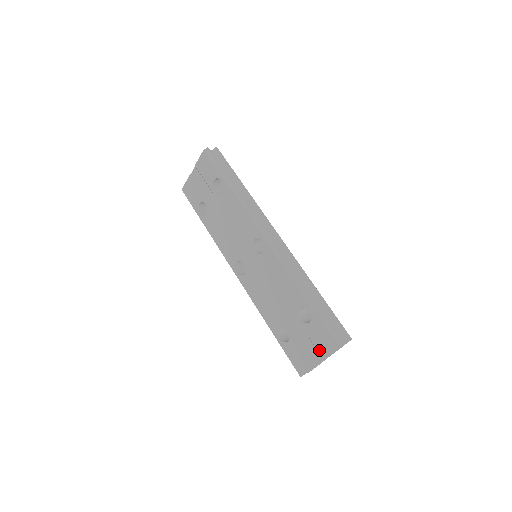
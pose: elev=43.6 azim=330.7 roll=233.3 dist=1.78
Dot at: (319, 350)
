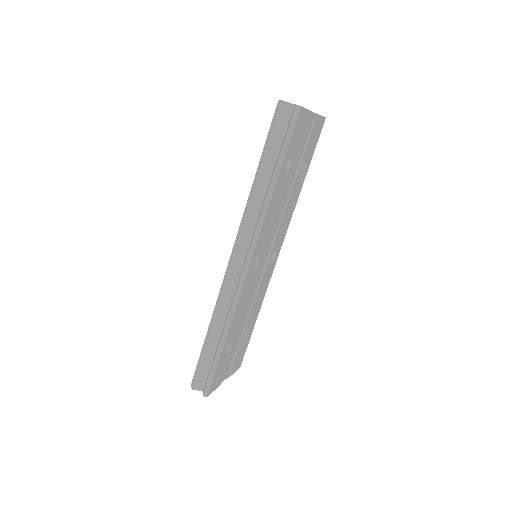
Dot at: occluded
